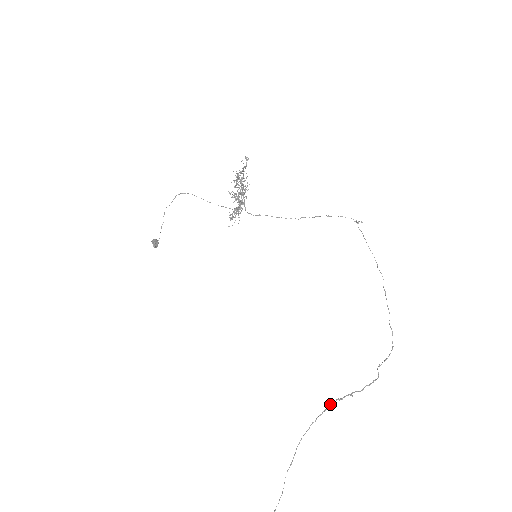
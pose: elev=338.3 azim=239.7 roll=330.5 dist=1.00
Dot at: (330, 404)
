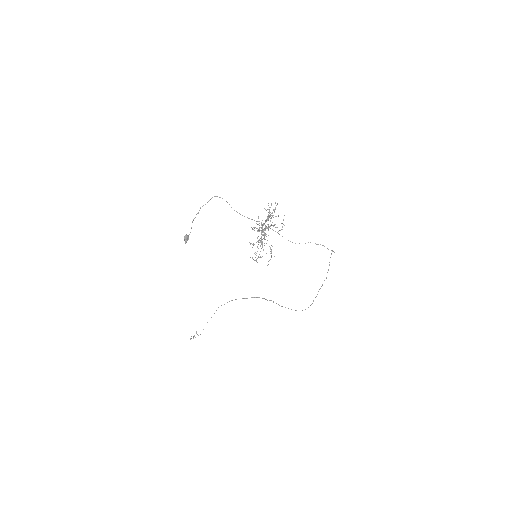
Dot at: (259, 297)
